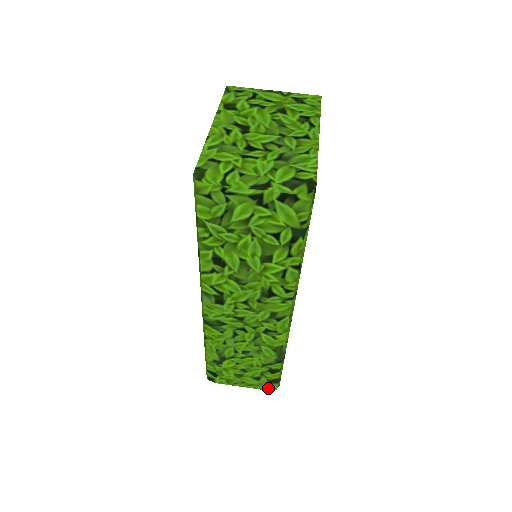
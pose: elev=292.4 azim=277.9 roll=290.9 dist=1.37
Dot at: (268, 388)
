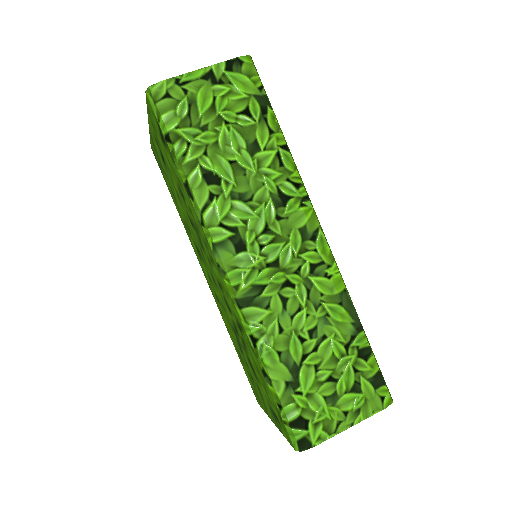
Dot at: (381, 402)
